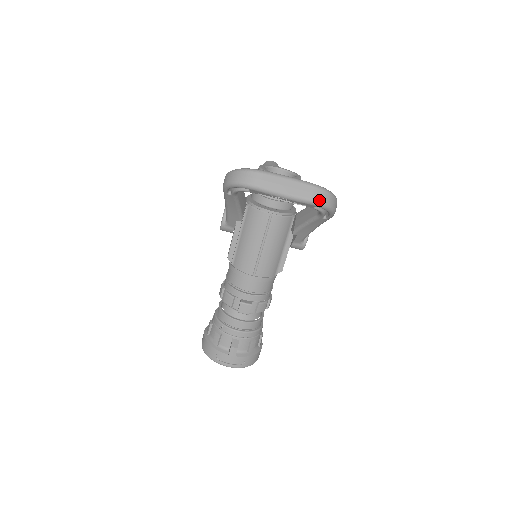
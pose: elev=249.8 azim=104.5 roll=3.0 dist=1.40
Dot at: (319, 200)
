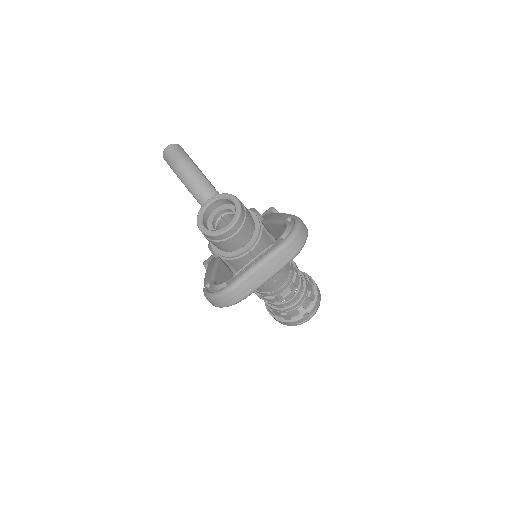
Dot at: (295, 253)
